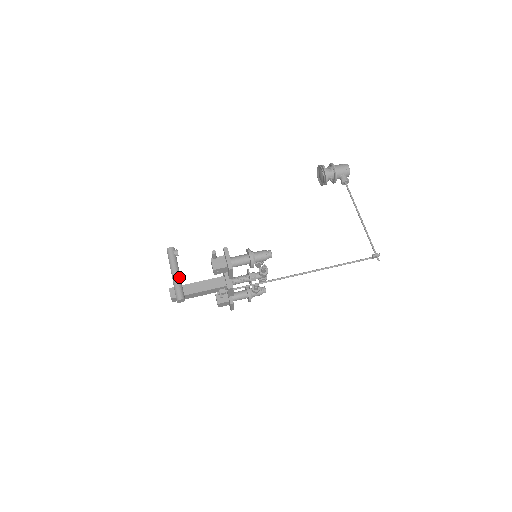
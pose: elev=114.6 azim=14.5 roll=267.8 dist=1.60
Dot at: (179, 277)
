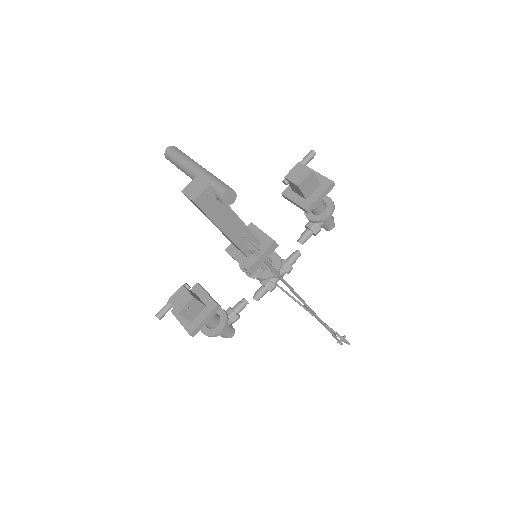
Dot at: occluded
